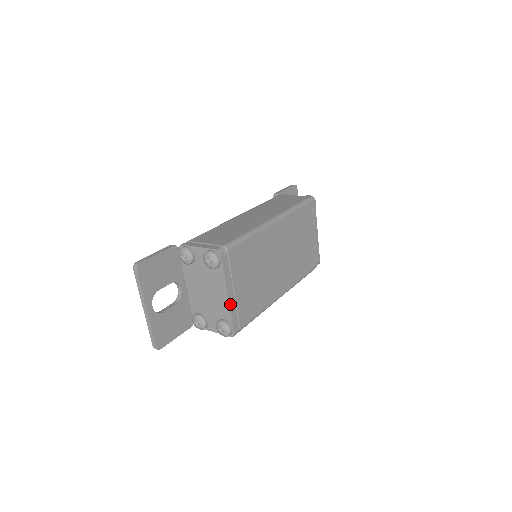
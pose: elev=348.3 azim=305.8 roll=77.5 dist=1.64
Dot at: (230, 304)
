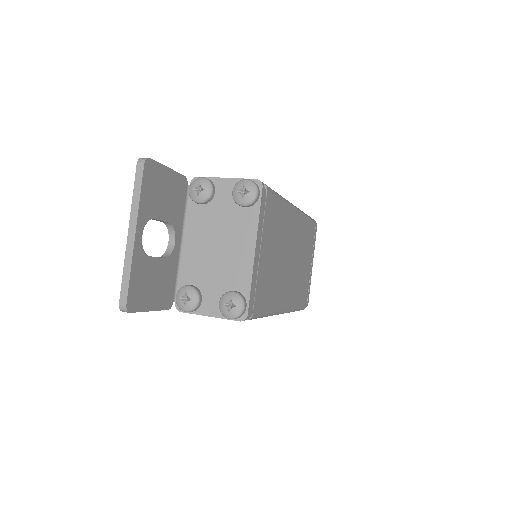
Dot at: (254, 265)
